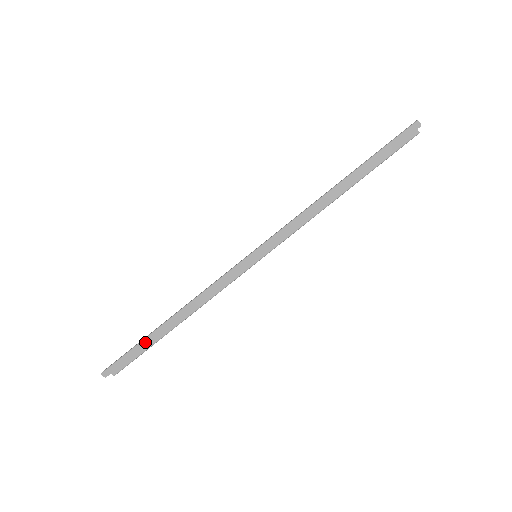
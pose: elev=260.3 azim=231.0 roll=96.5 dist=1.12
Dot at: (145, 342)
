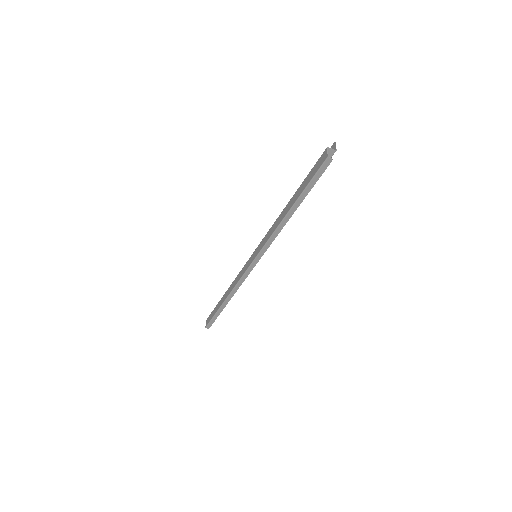
Dot at: (219, 312)
